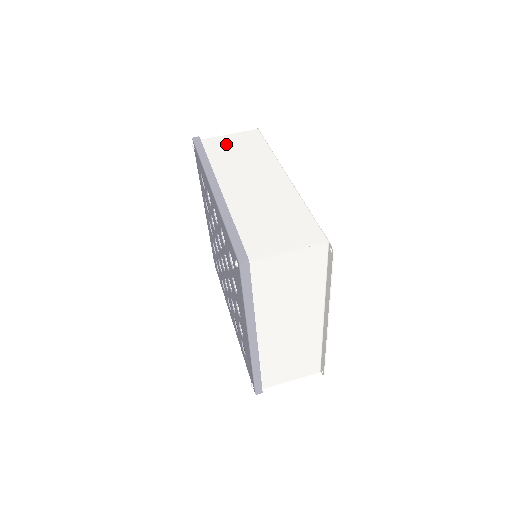
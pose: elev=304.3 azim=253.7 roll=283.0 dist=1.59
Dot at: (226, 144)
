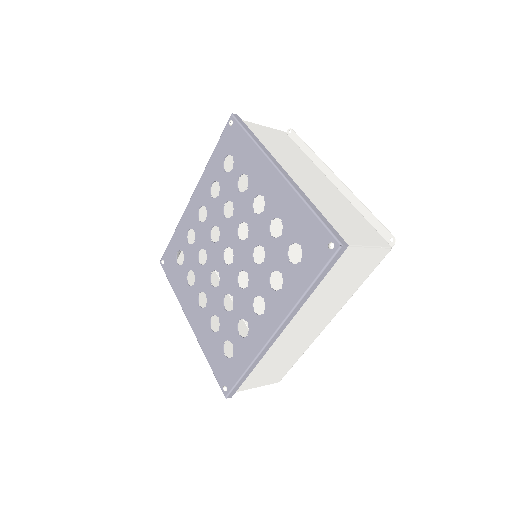
Dot at: occluded
